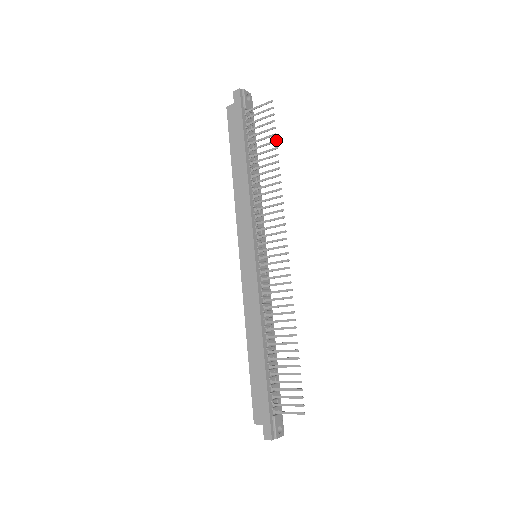
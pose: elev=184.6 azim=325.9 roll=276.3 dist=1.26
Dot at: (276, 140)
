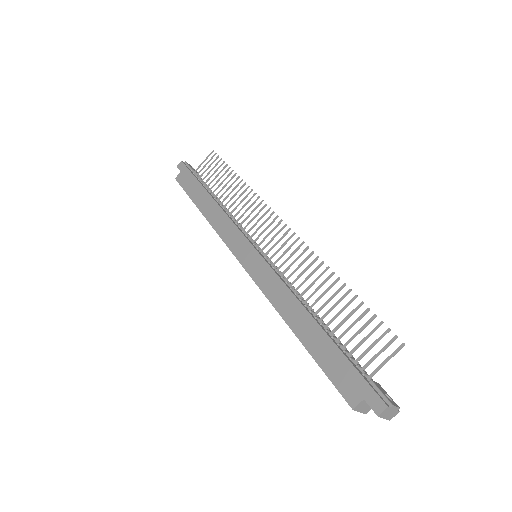
Dot at: (229, 167)
